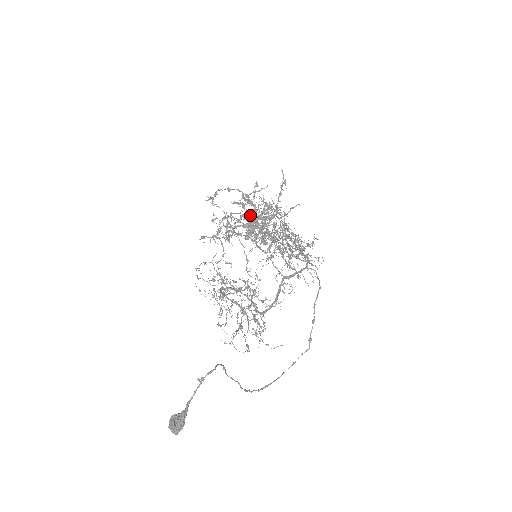
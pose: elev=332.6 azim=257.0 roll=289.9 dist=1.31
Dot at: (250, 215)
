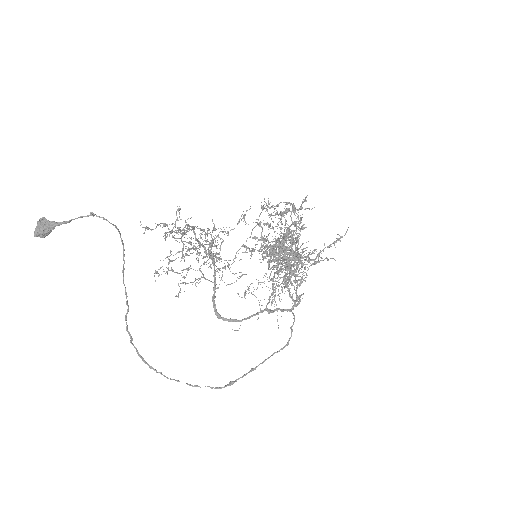
Dot at: occluded
